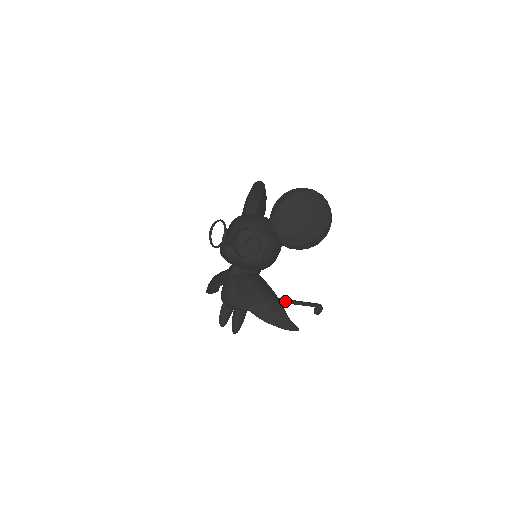
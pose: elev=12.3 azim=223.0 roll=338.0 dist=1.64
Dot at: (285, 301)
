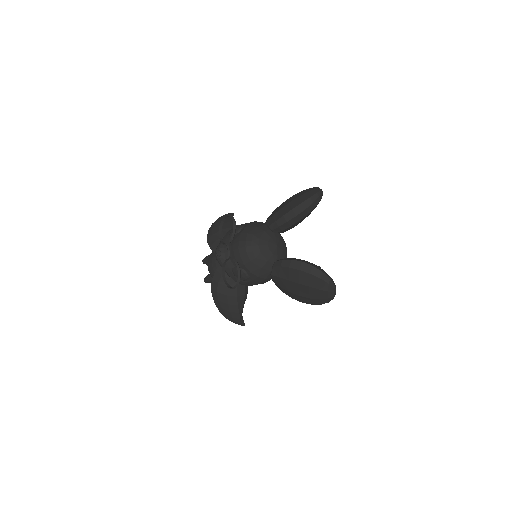
Dot at: occluded
